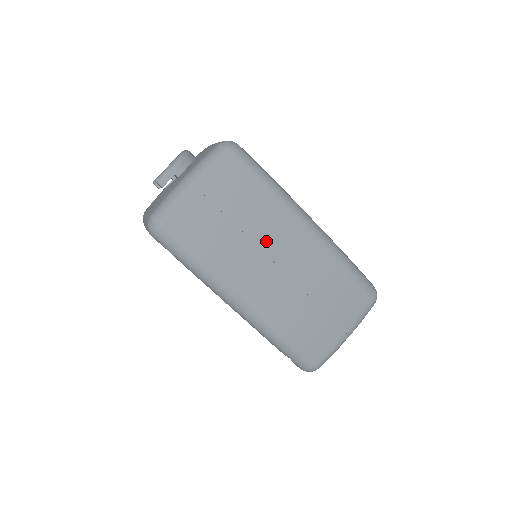
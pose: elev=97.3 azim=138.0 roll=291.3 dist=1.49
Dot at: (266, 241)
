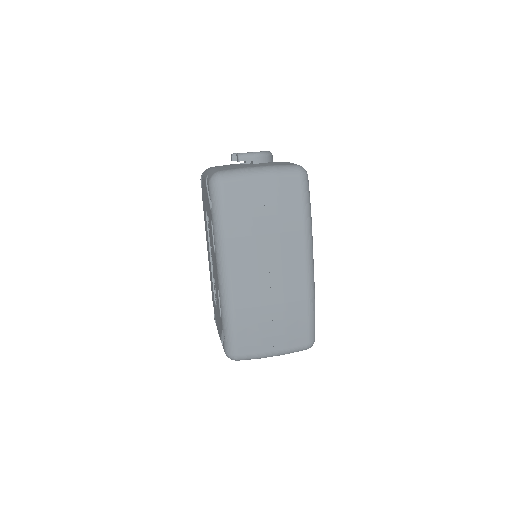
Dot at: (275, 248)
